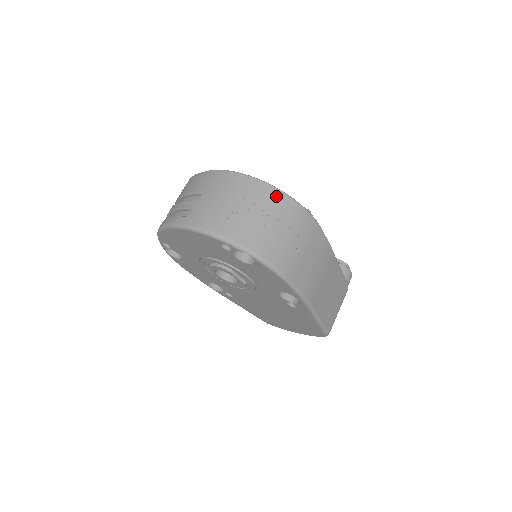
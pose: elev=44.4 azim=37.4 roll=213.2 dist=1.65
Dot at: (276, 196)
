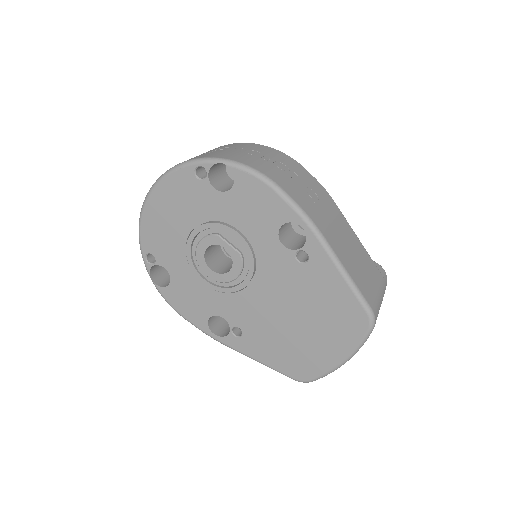
Dot at: (251, 144)
